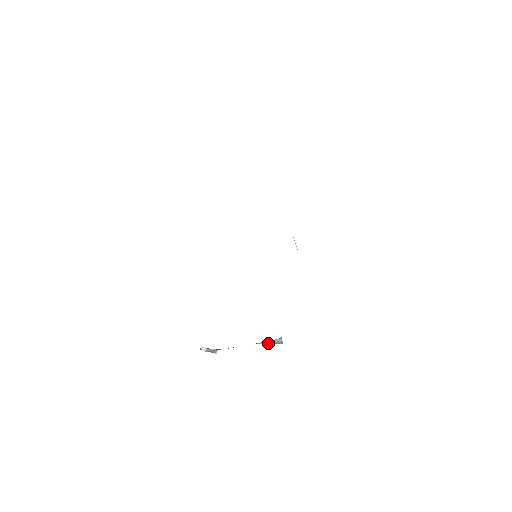
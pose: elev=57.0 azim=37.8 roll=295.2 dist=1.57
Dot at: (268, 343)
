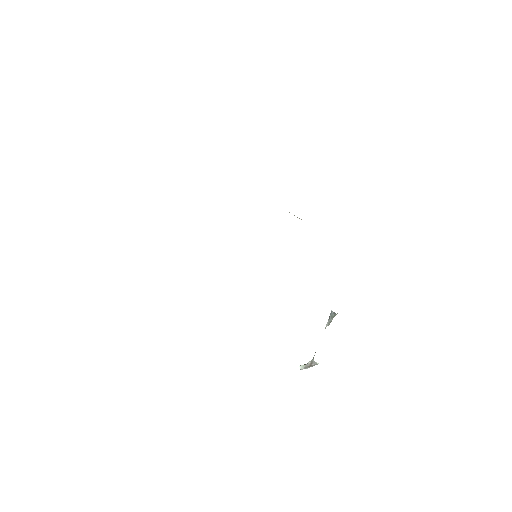
Dot at: (329, 322)
